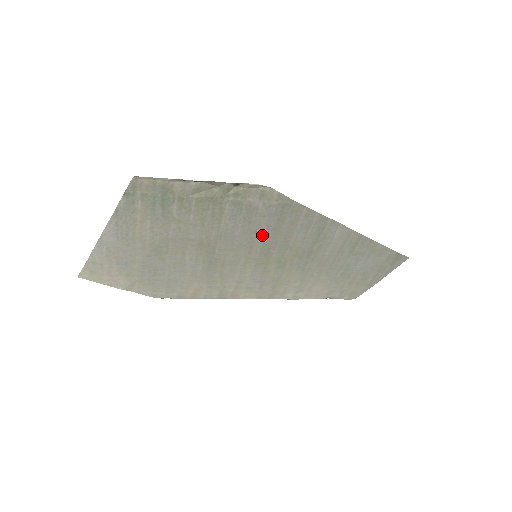
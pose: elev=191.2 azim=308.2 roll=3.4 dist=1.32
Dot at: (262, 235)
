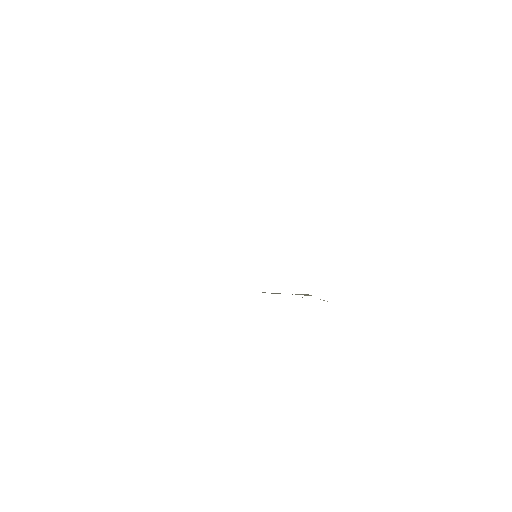
Dot at: occluded
